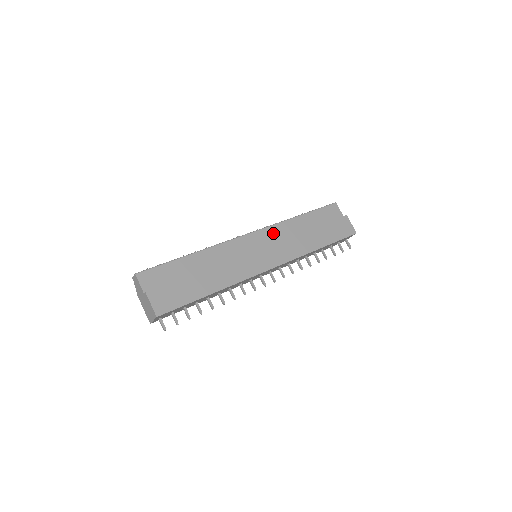
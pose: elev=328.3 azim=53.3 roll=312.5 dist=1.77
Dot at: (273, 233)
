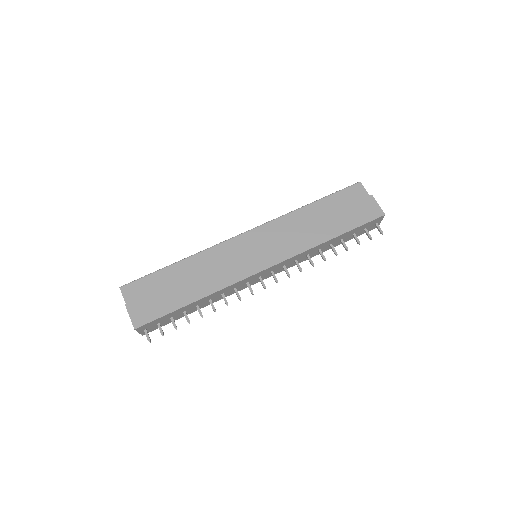
Dot at: (274, 228)
